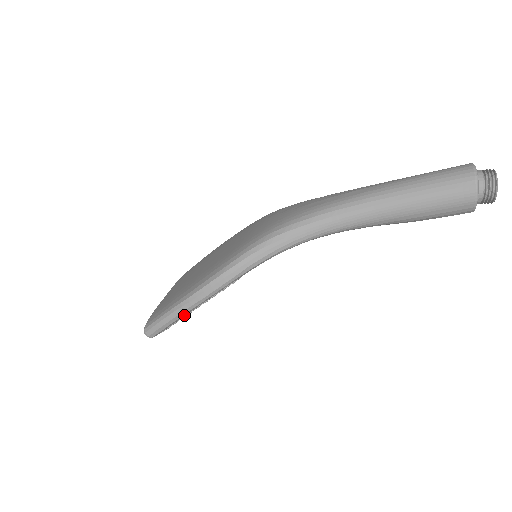
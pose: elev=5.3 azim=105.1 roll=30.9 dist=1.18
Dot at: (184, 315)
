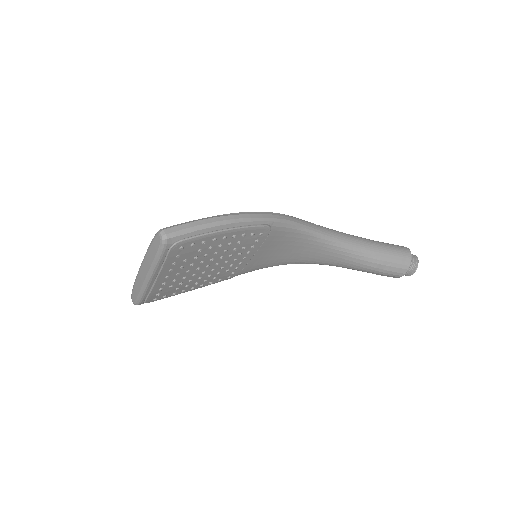
Dot at: (219, 228)
